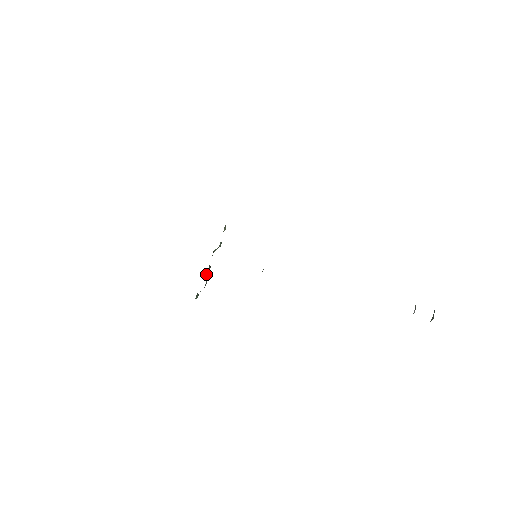
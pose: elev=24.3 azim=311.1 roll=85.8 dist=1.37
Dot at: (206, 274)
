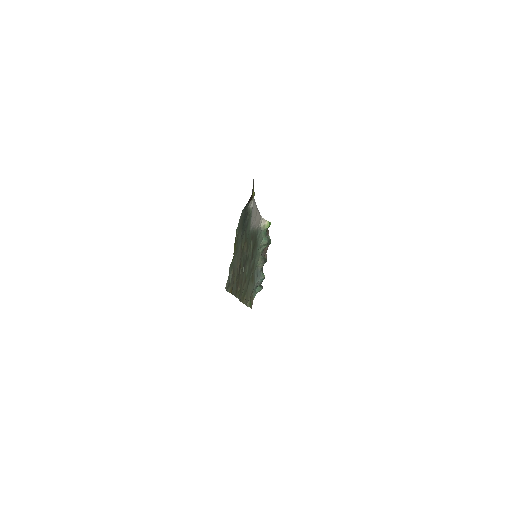
Dot at: (260, 270)
